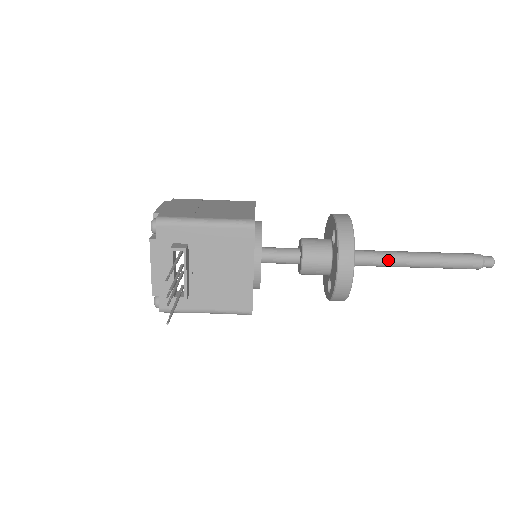
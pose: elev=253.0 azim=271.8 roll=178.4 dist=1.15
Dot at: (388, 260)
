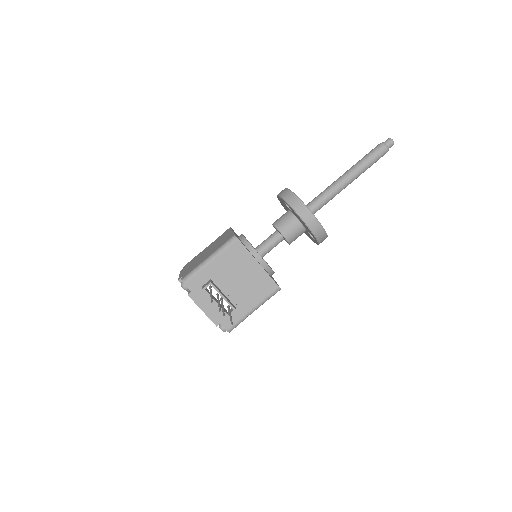
Dot at: (331, 192)
